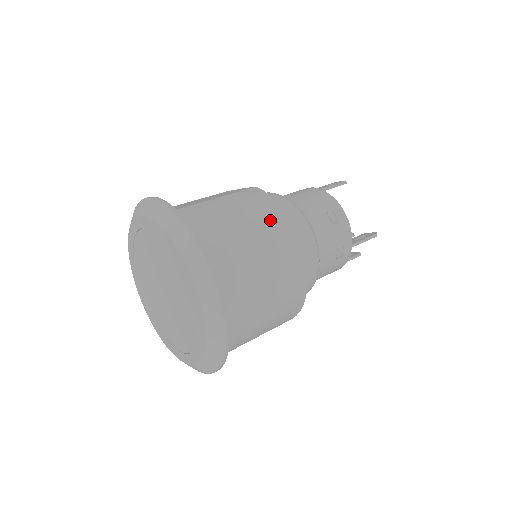
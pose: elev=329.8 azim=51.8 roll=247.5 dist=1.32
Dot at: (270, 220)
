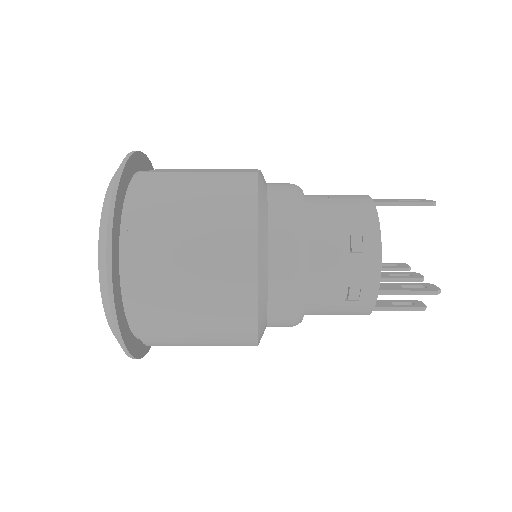
Dot at: (230, 218)
